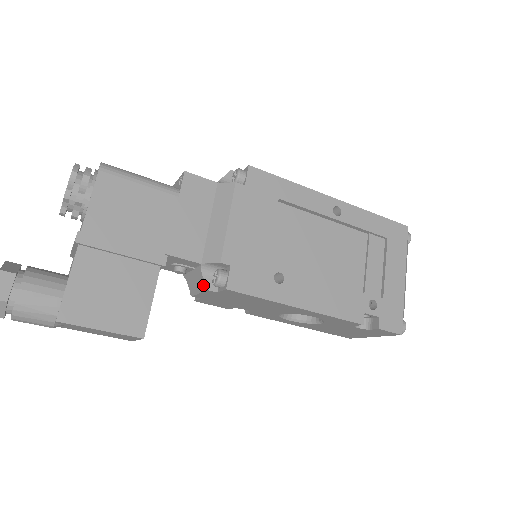
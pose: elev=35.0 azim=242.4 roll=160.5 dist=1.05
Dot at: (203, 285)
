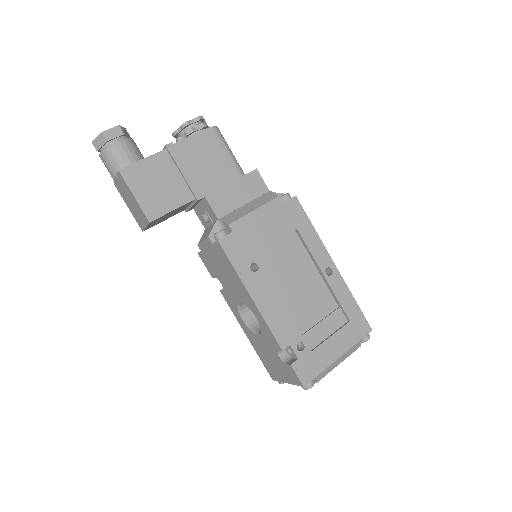
Dot at: (209, 234)
